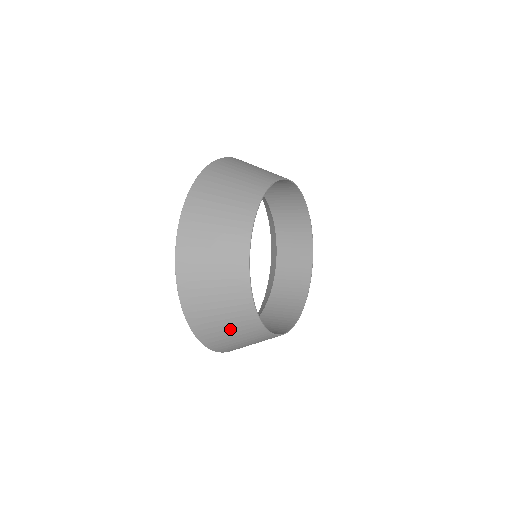
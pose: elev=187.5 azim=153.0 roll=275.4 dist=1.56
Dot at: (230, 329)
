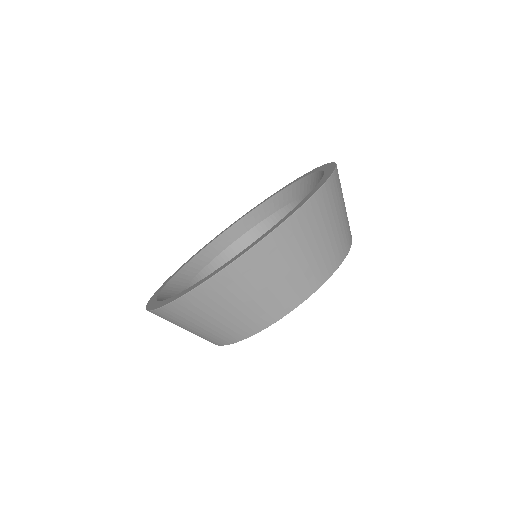
Dot at: occluded
